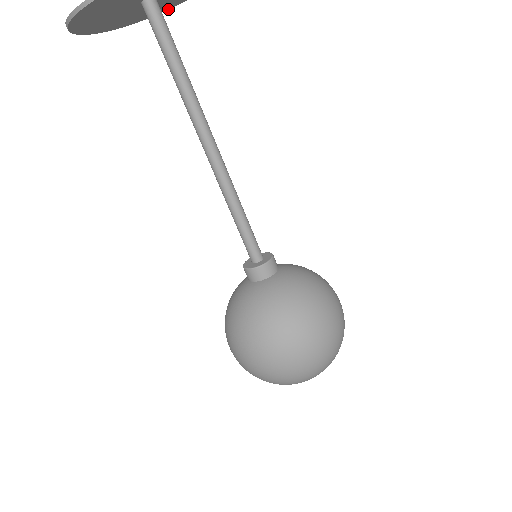
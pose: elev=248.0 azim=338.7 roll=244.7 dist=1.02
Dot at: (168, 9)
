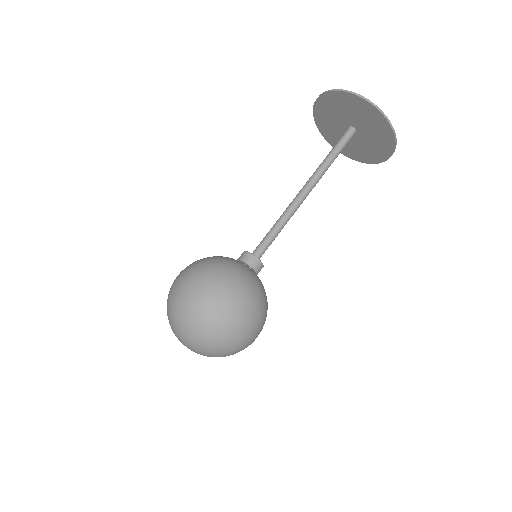
Dot at: (320, 132)
